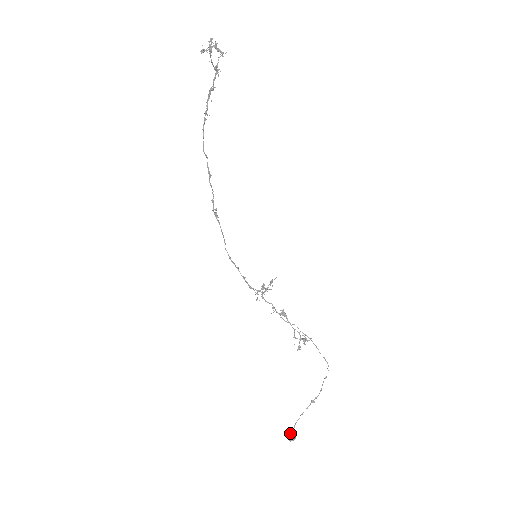
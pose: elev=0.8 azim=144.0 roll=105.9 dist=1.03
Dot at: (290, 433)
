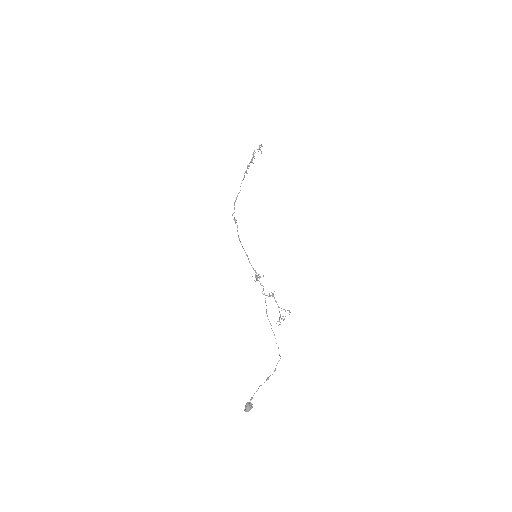
Dot at: (249, 402)
